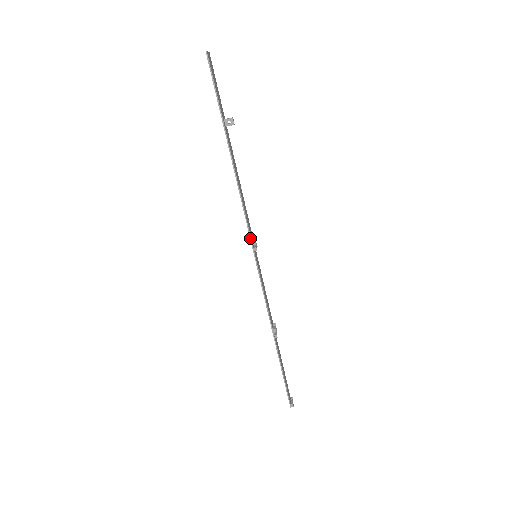
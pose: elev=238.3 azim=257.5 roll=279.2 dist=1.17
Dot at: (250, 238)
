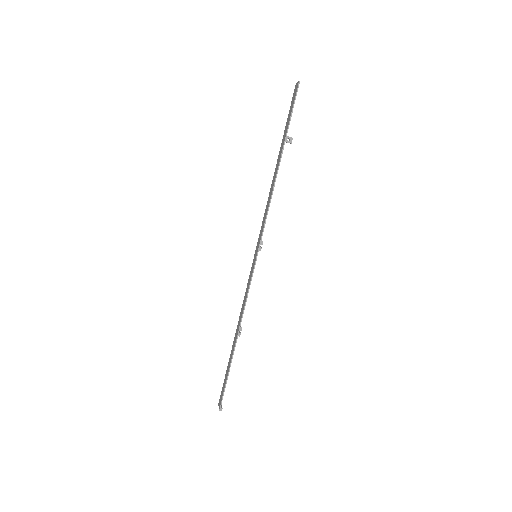
Dot at: (261, 237)
